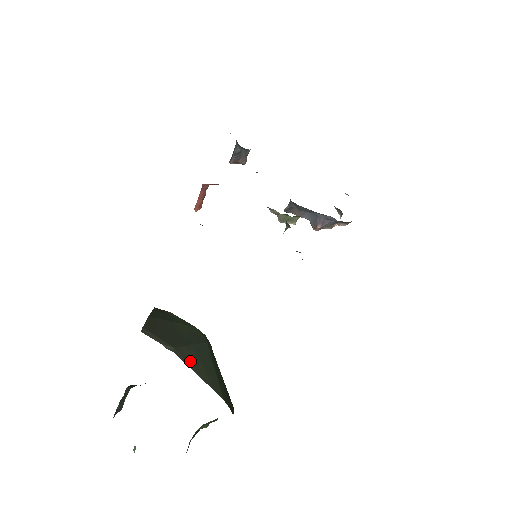
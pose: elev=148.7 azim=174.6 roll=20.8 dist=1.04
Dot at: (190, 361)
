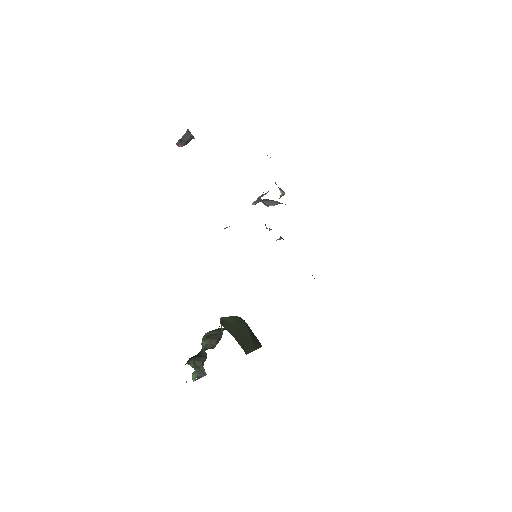
Dot at: (256, 345)
